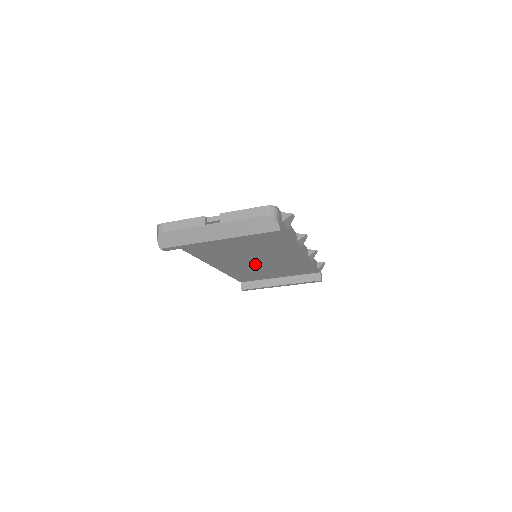
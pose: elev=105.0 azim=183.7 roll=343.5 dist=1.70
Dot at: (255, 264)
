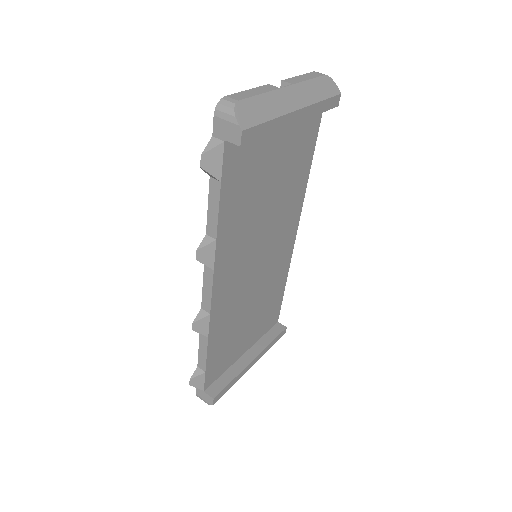
Dot at: (249, 286)
